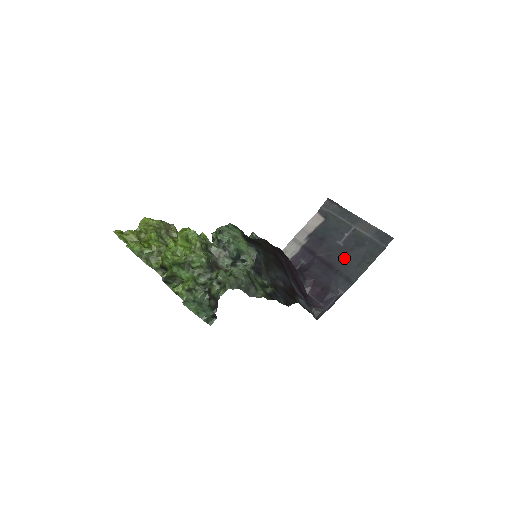
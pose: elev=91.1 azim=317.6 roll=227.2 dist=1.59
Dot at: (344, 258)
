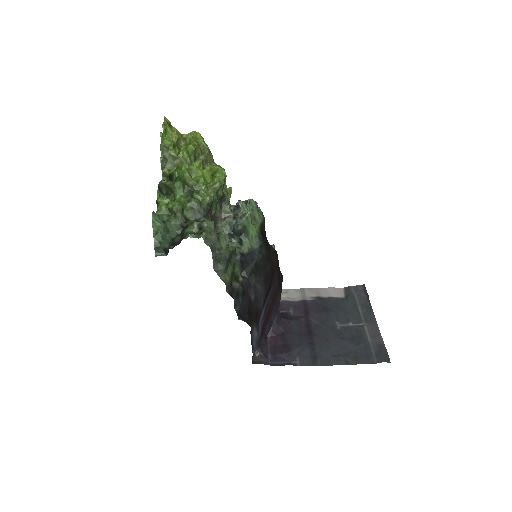
Dot at: (329, 339)
